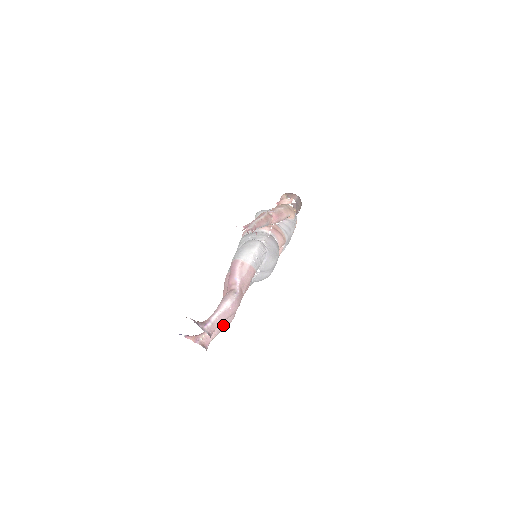
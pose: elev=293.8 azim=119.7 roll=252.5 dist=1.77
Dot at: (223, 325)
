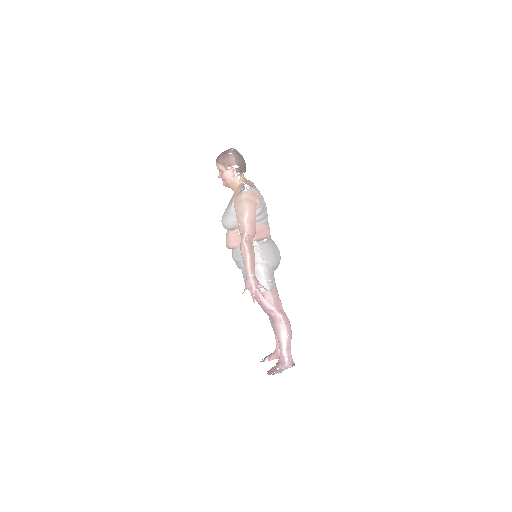
Dot at: occluded
